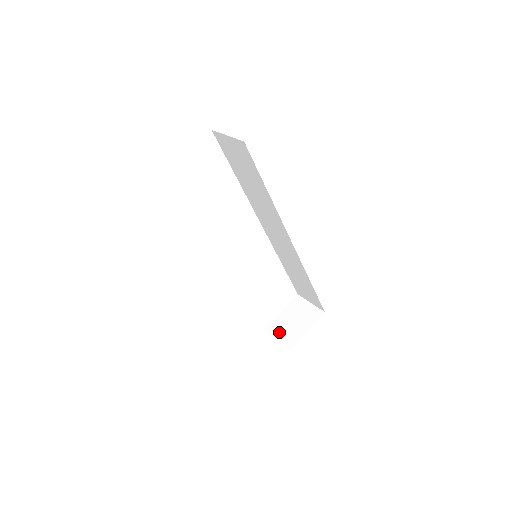
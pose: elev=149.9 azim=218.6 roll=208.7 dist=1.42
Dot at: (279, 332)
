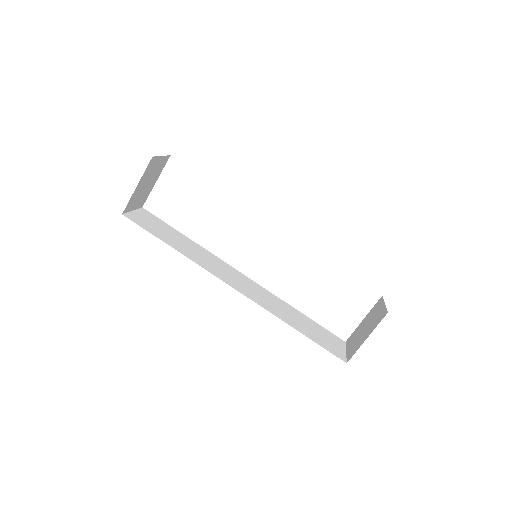
Dot at: (351, 343)
